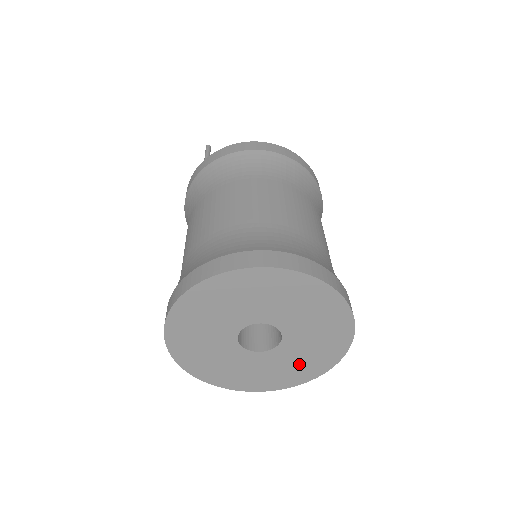
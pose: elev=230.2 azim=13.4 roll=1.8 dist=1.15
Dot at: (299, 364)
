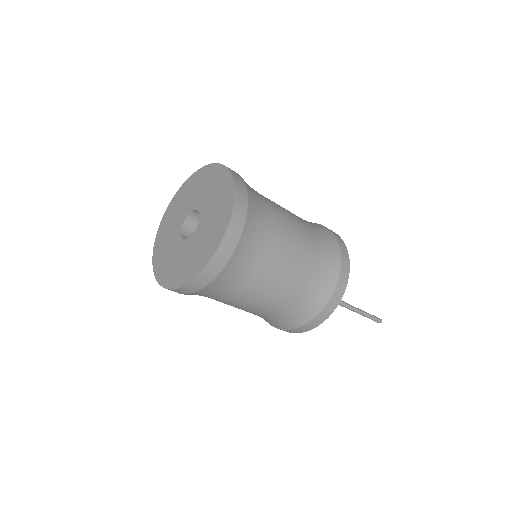
Dot at: (192, 260)
